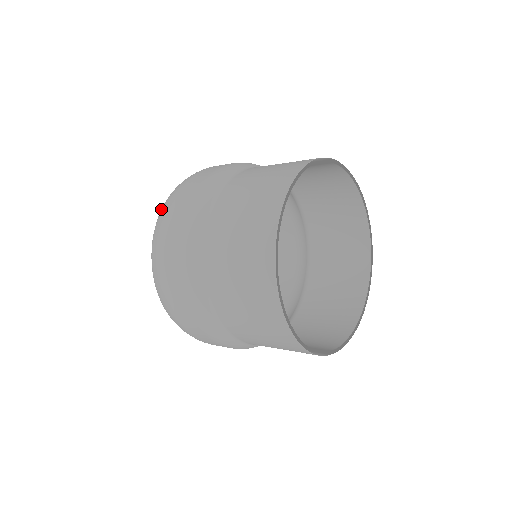
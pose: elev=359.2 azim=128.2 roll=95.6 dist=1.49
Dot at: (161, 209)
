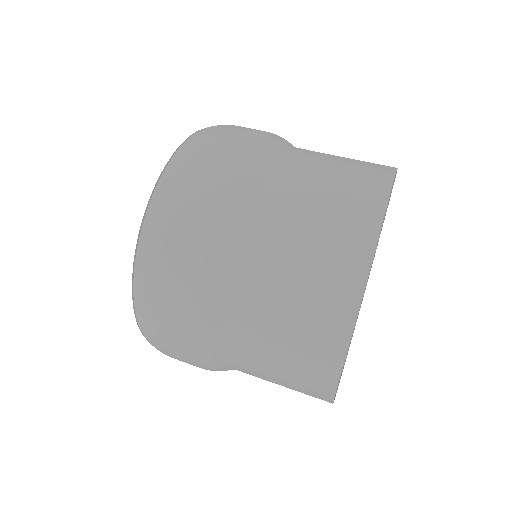
Dot at: occluded
